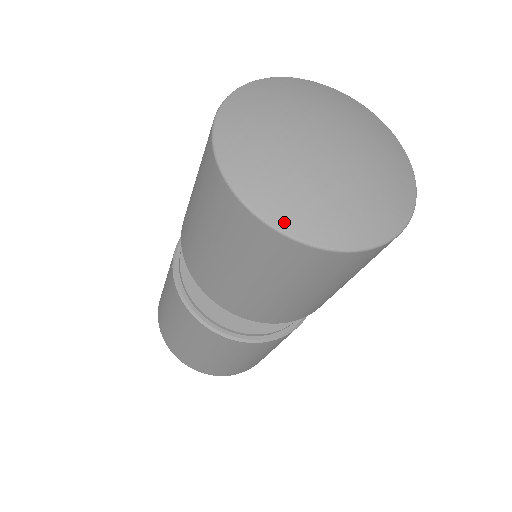
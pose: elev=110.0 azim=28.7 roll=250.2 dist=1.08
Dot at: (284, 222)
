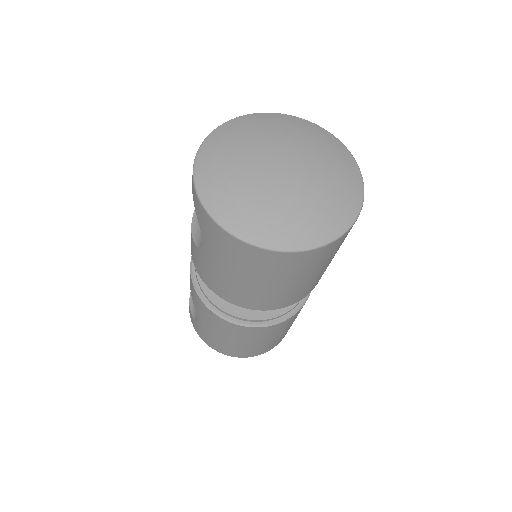
Dot at: (321, 238)
